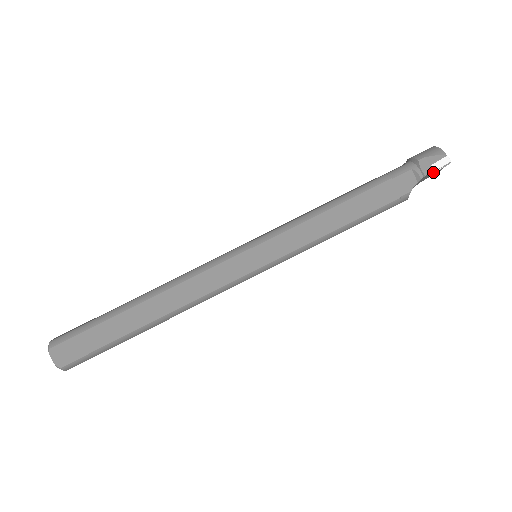
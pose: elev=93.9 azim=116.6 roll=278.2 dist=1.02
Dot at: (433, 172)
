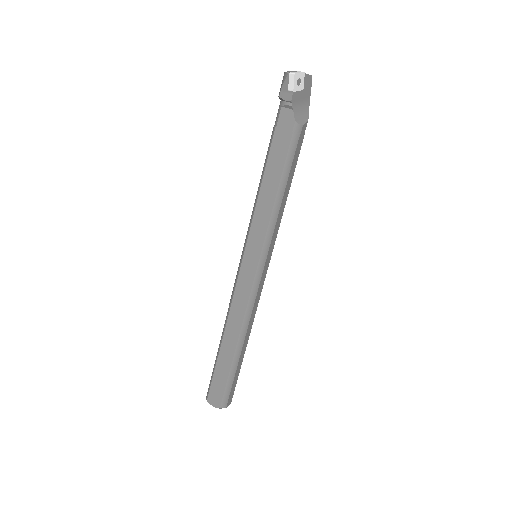
Dot at: (296, 91)
